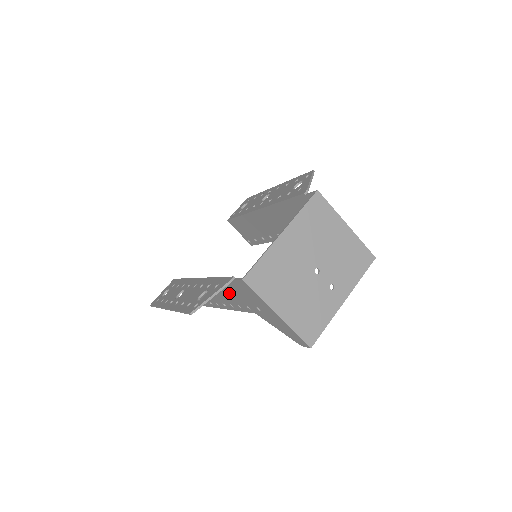
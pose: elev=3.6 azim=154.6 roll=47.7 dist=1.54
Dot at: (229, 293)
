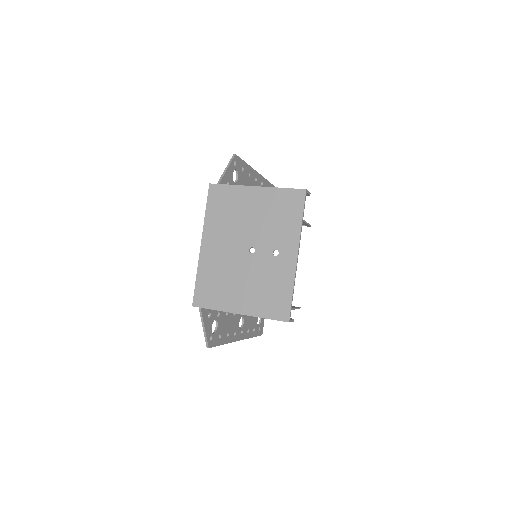
Dot at: occluded
